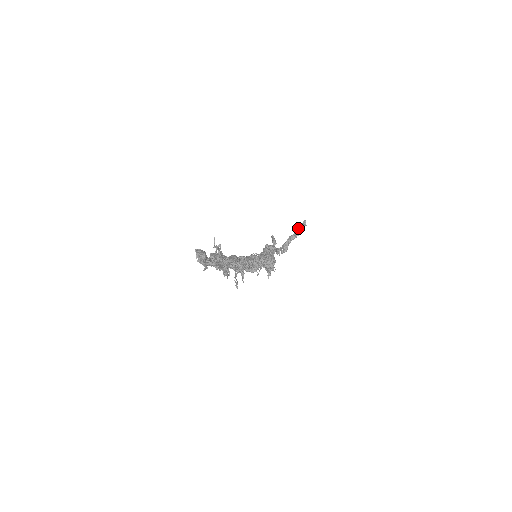
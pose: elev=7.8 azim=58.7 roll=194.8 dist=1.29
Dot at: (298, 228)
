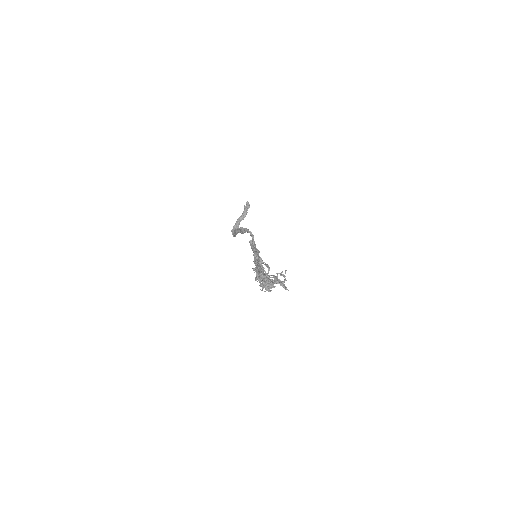
Dot at: (245, 210)
